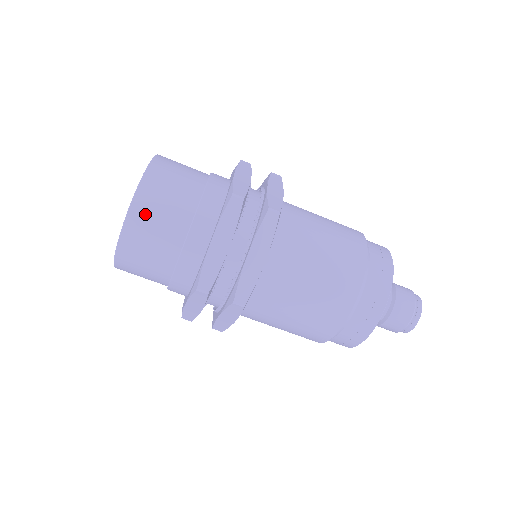
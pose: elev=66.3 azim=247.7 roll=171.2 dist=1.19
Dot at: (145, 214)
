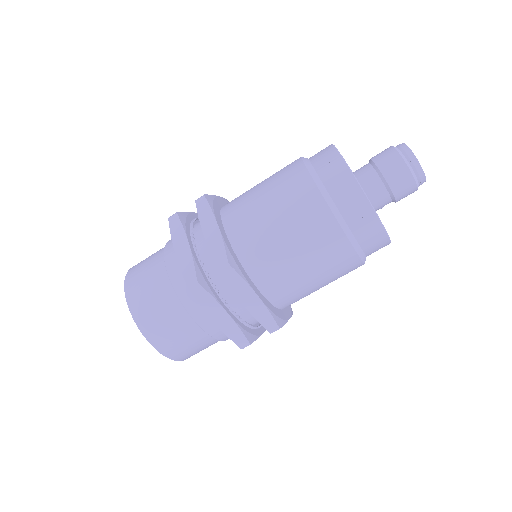
Dot at: (136, 287)
